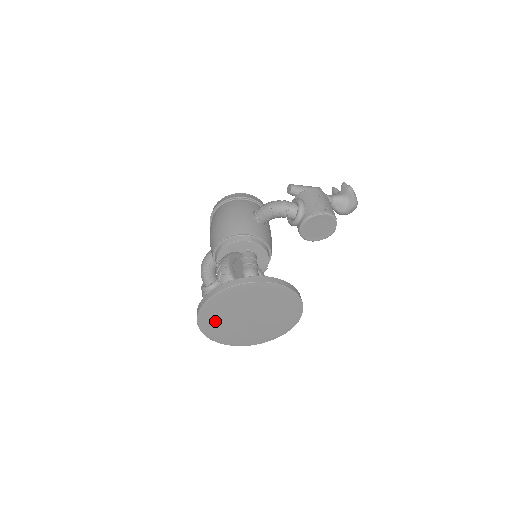
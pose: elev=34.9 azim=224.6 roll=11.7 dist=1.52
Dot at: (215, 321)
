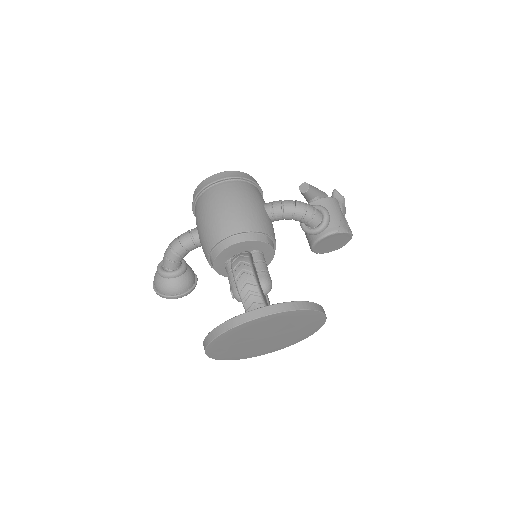
Dot at: (231, 339)
